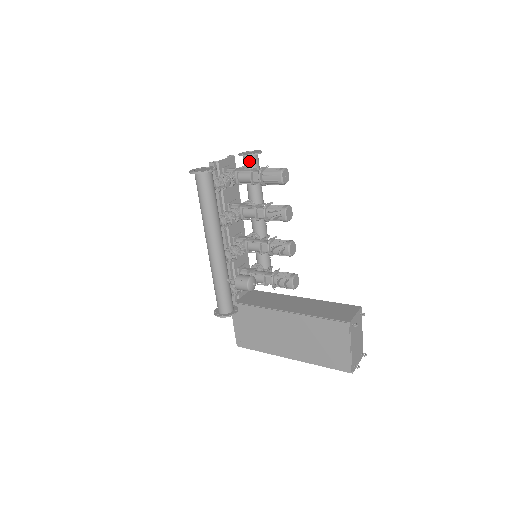
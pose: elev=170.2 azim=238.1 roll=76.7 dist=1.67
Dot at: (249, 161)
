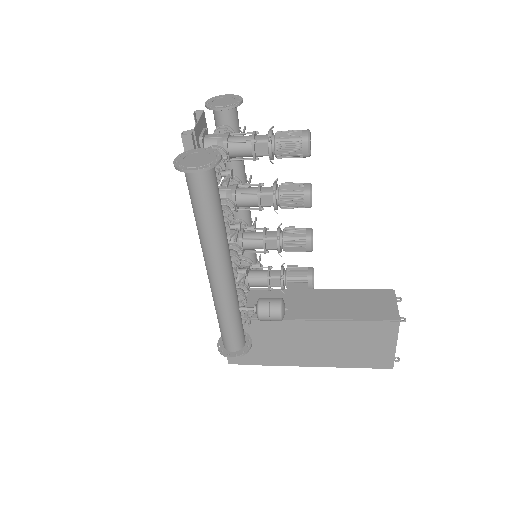
Dot at: (227, 116)
